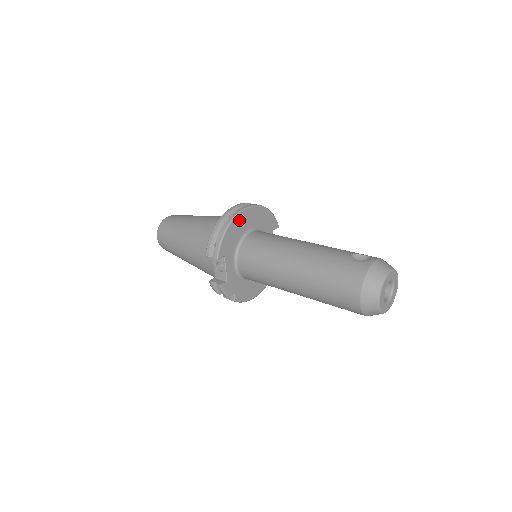
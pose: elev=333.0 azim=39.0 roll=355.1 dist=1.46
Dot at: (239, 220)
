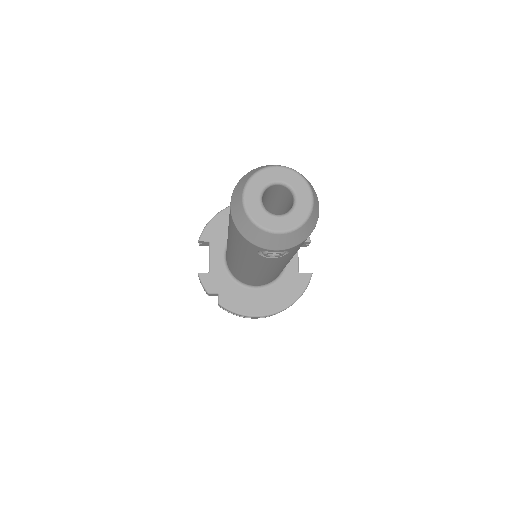
Dot at: occluded
